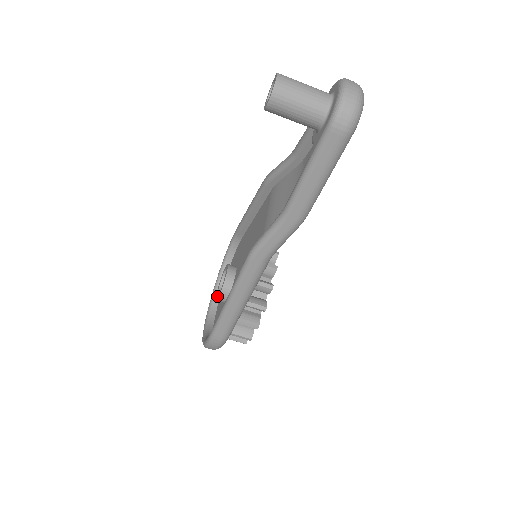
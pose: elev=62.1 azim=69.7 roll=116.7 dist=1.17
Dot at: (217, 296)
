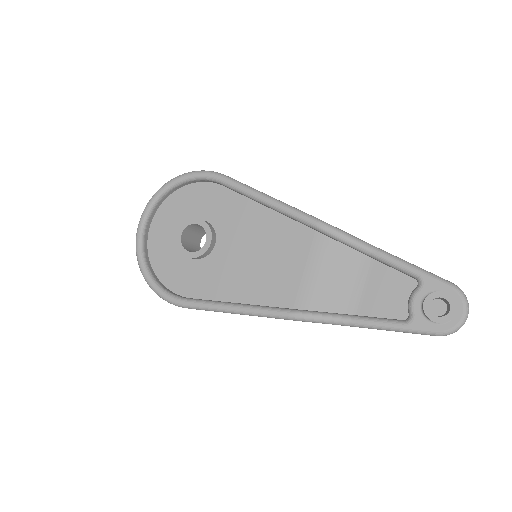
Dot at: (184, 250)
